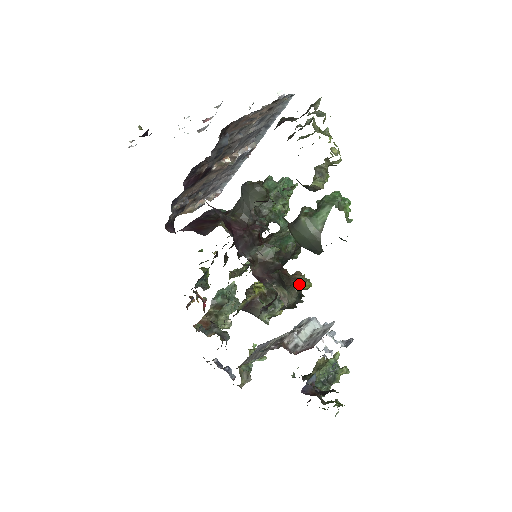
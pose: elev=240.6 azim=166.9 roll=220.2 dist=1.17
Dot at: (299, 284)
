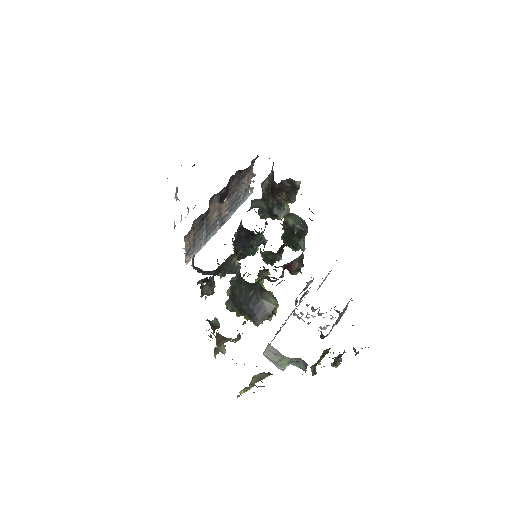
Dot at: occluded
